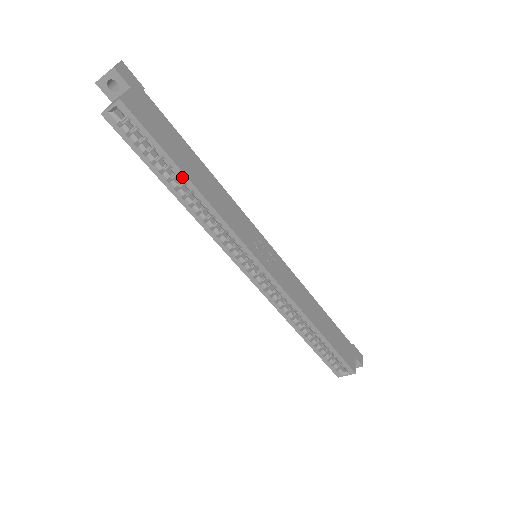
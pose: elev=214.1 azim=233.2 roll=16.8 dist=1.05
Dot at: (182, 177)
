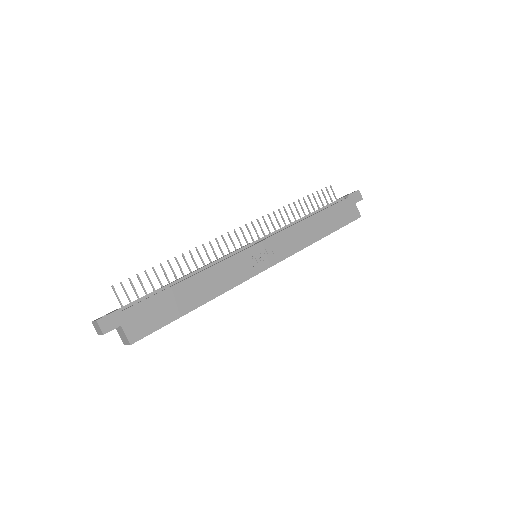
Dot at: occluded
